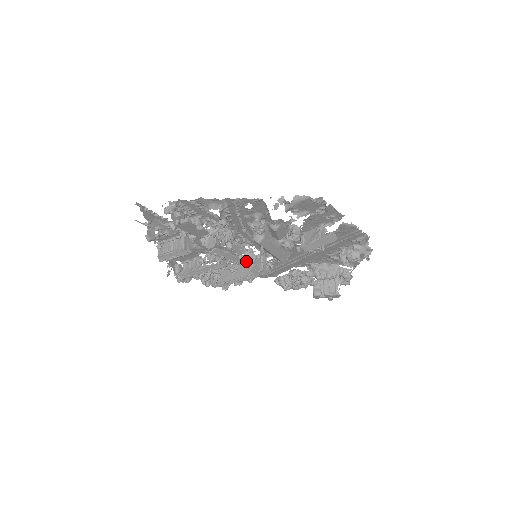
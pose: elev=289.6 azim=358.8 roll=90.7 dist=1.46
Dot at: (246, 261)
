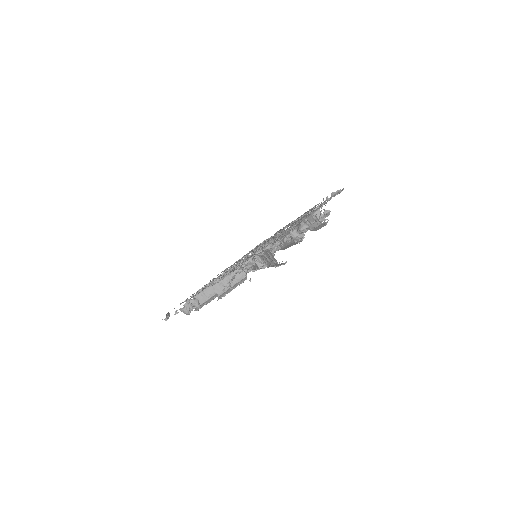
Dot at: occluded
